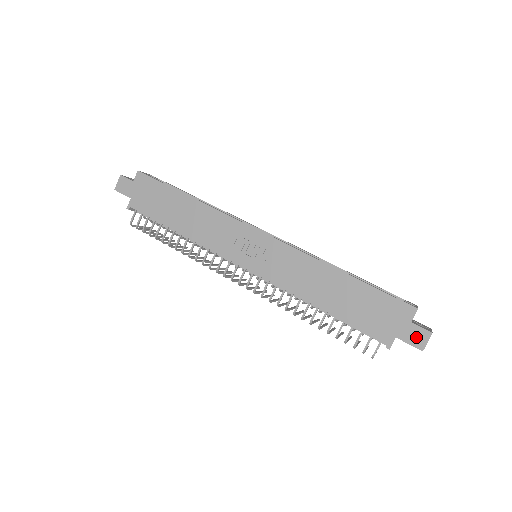
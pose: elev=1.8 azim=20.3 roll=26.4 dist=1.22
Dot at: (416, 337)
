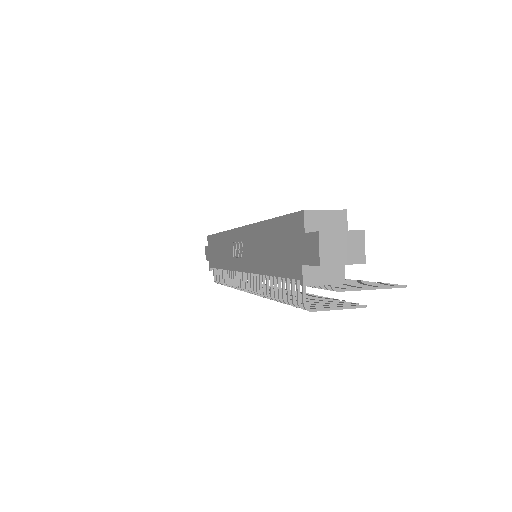
Dot at: (311, 250)
